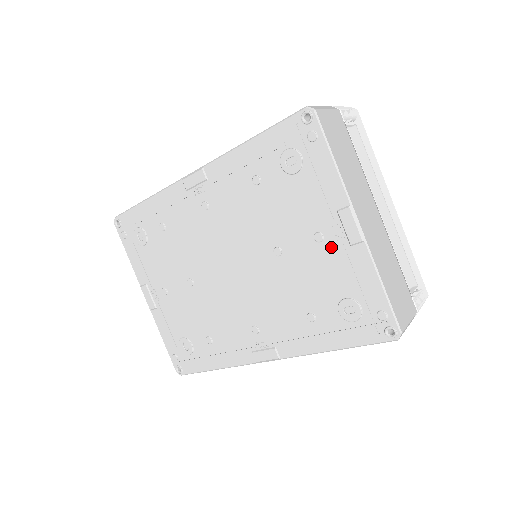
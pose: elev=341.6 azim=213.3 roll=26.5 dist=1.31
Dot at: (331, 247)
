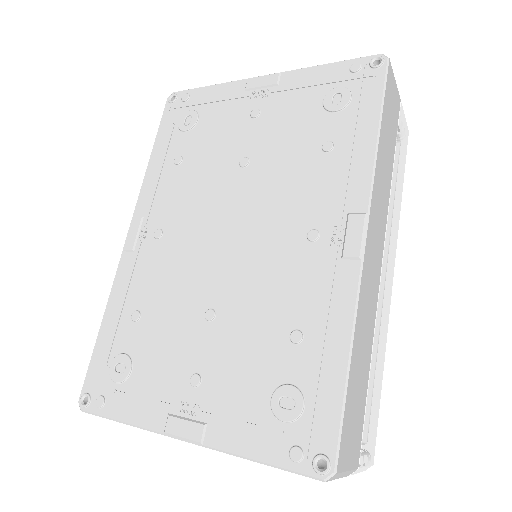
Dot at: (270, 104)
